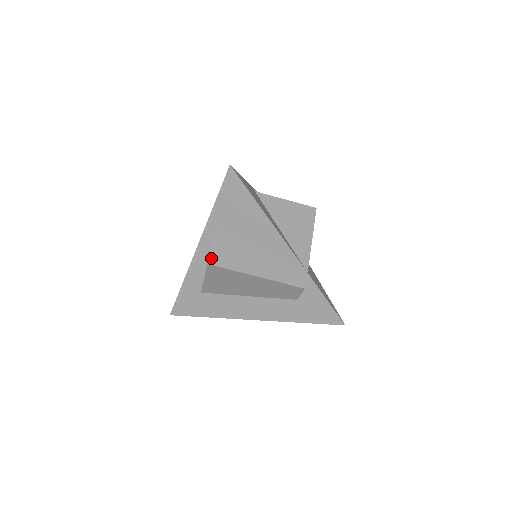
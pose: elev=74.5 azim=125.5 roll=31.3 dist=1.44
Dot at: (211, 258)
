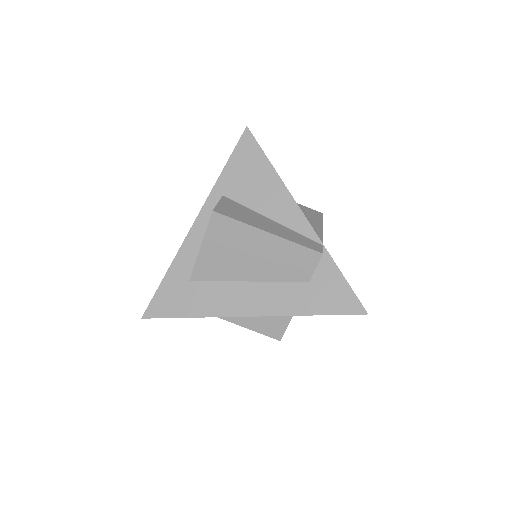
Dot at: (217, 209)
